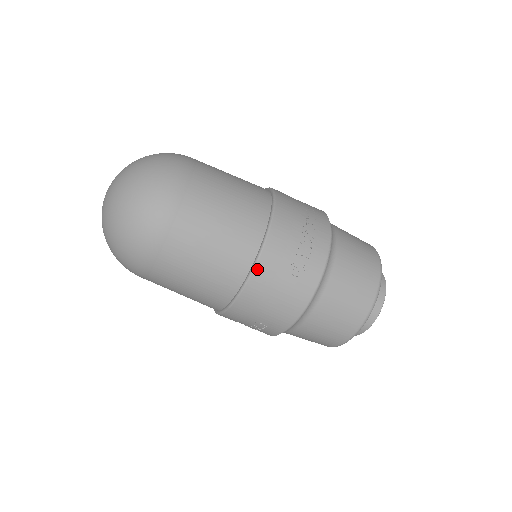
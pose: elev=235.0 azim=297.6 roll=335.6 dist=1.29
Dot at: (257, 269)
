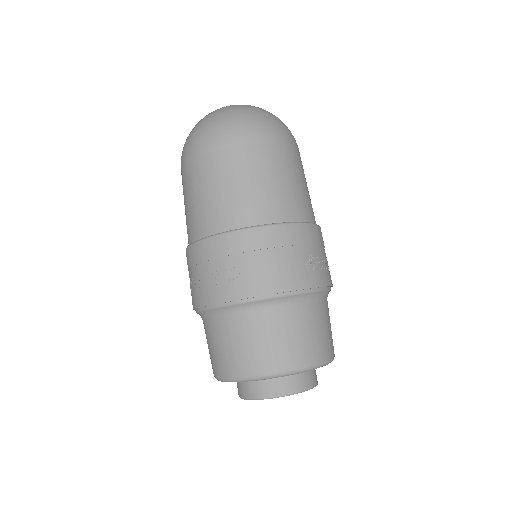
Dot at: (293, 226)
